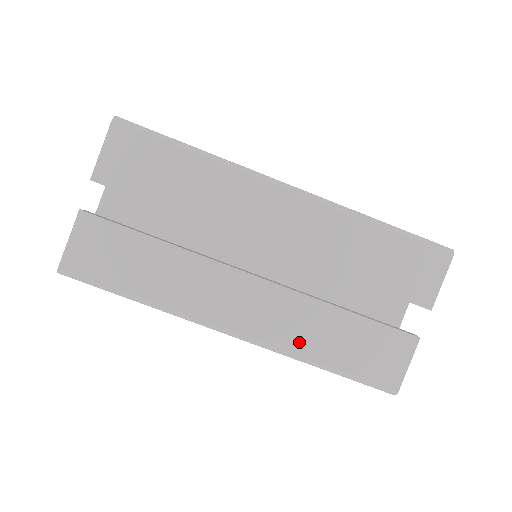
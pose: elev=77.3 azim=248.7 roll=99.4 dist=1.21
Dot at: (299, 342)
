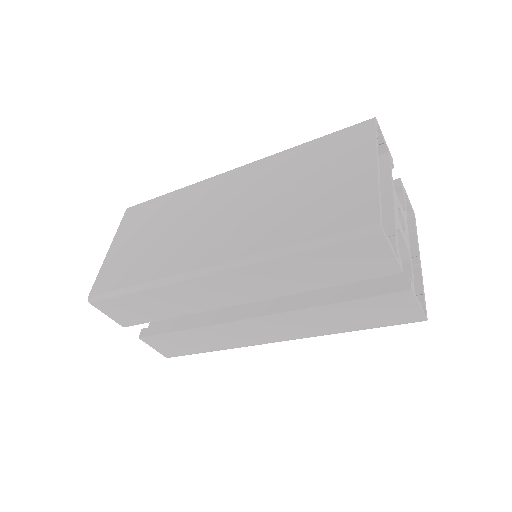
Dot at: (321, 329)
